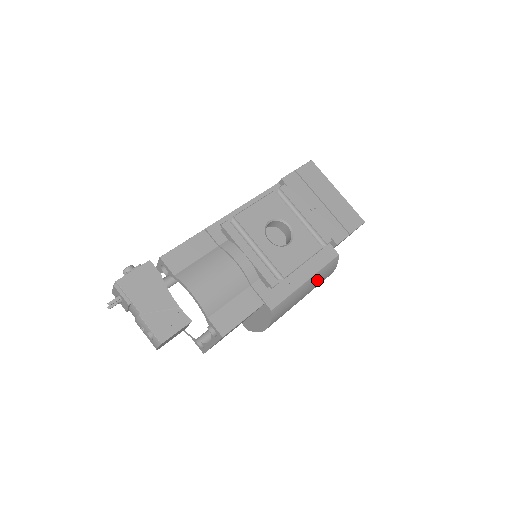
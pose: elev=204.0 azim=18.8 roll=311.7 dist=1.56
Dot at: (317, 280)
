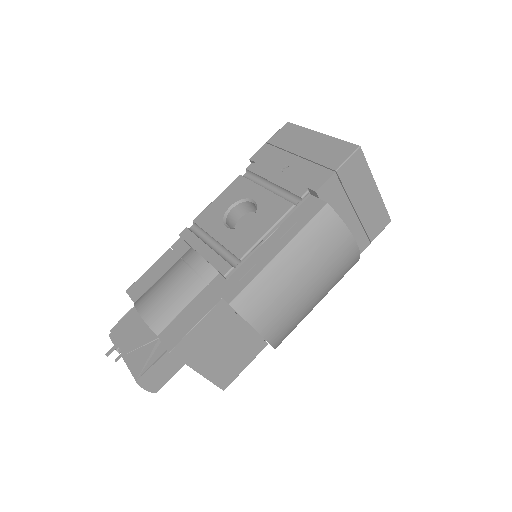
Dot at: (307, 248)
